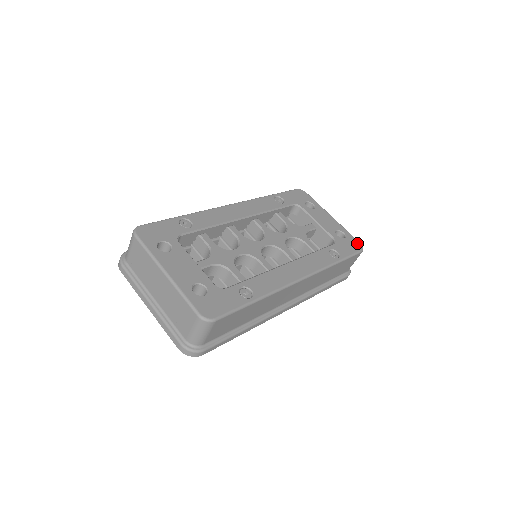
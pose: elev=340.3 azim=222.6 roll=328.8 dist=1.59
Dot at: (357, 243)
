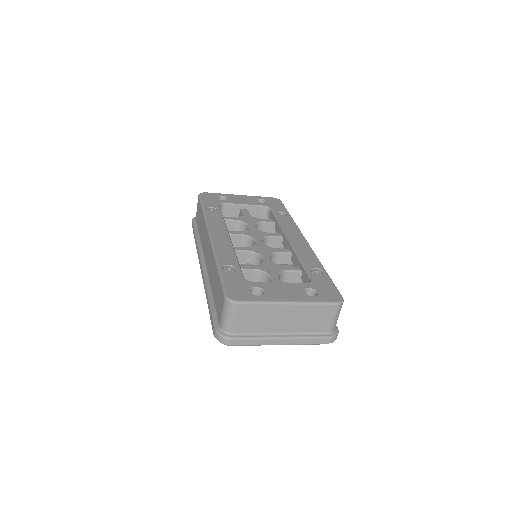
Dot at: (273, 199)
